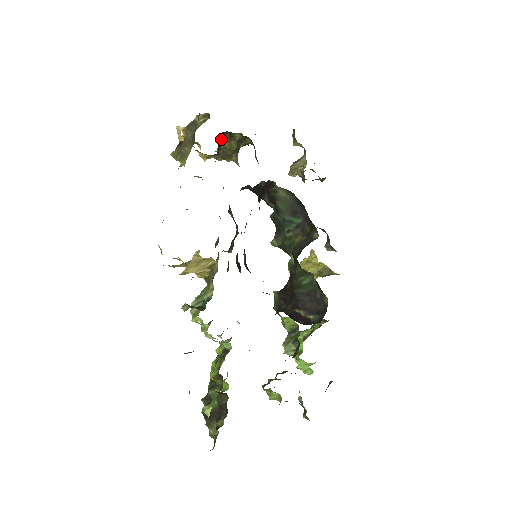
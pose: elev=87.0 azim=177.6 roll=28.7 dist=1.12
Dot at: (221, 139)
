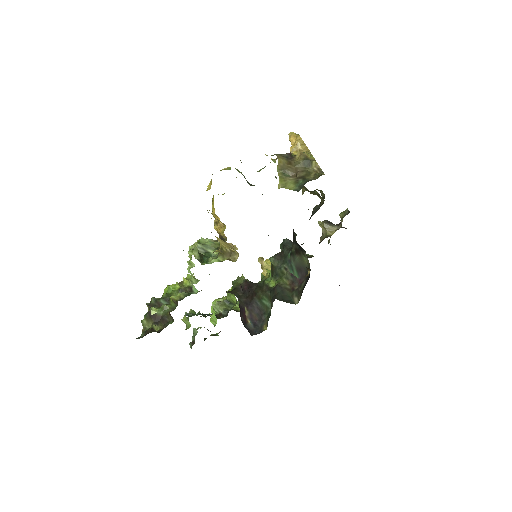
Dot at: (312, 191)
